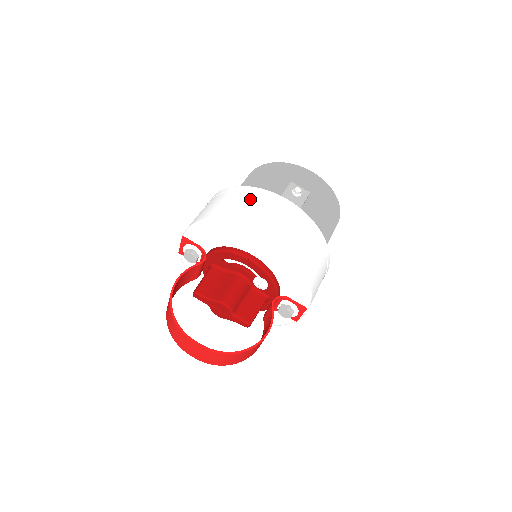
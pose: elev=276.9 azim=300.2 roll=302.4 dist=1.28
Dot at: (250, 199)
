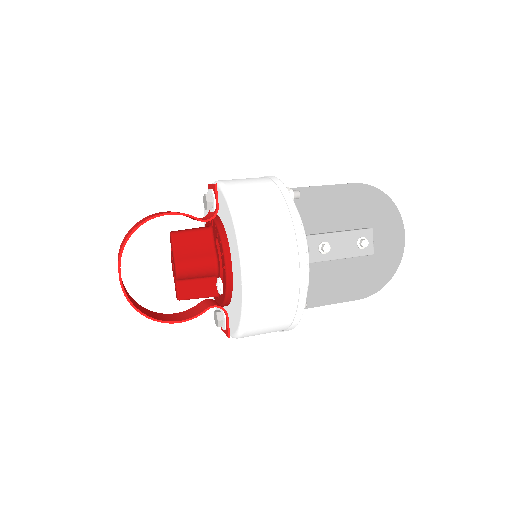
Dot at: (282, 231)
